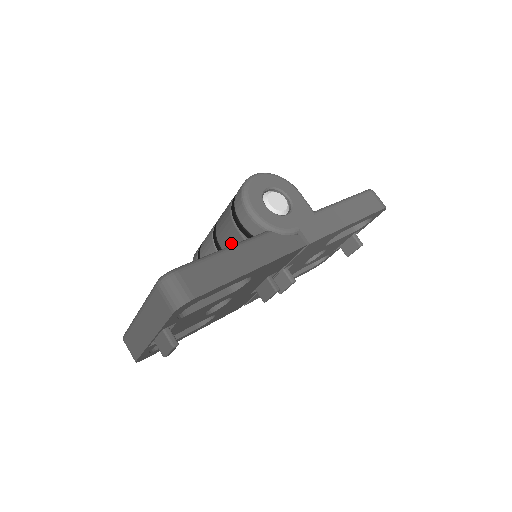
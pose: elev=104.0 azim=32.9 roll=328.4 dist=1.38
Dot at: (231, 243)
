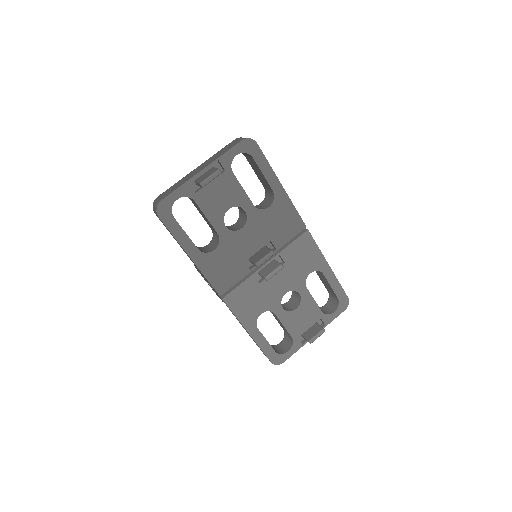
Dot at: occluded
